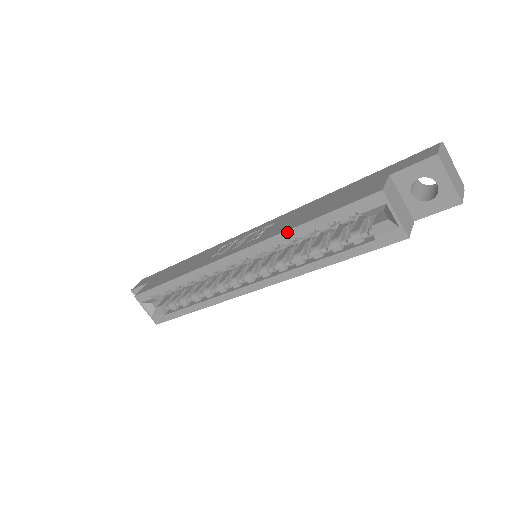
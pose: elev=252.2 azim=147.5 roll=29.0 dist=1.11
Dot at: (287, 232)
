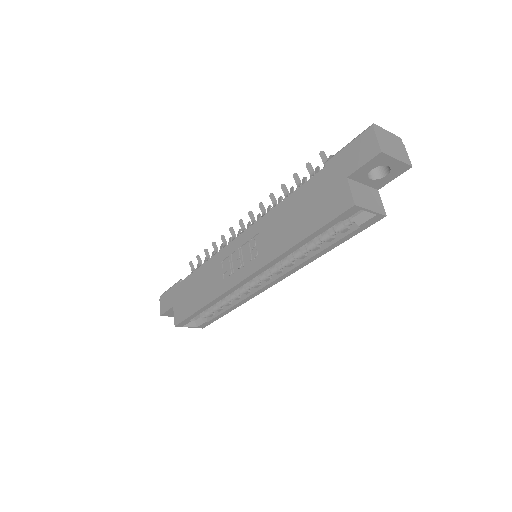
Dot at: (287, 252)
